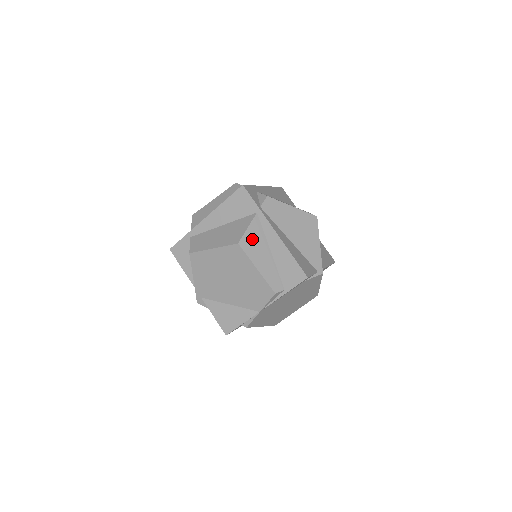
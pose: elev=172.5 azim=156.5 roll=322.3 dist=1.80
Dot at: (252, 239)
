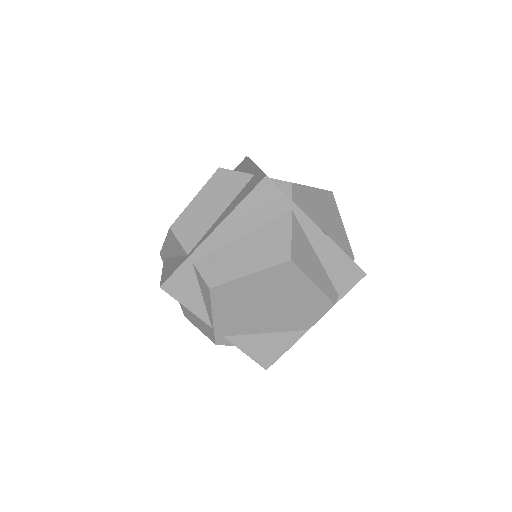
Dot at: (299, 247)
